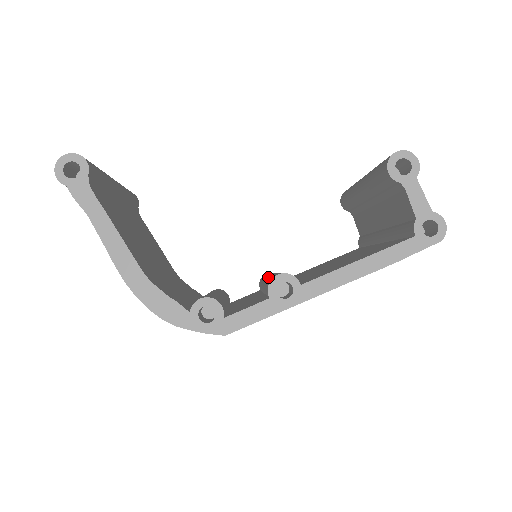
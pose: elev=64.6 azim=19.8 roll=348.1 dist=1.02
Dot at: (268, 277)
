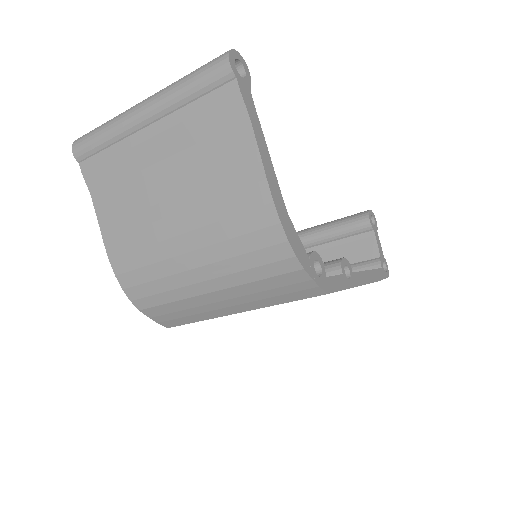
Dot at: occluded
